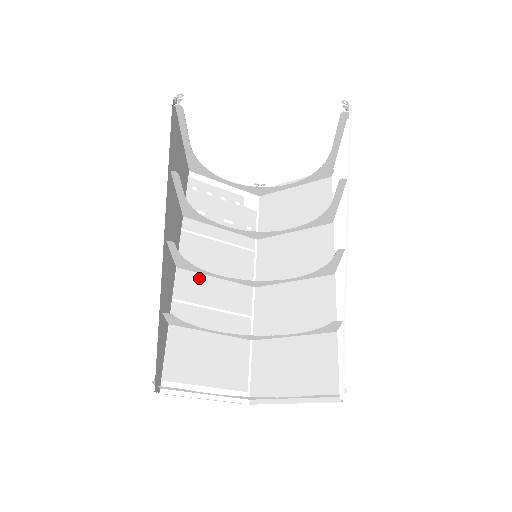
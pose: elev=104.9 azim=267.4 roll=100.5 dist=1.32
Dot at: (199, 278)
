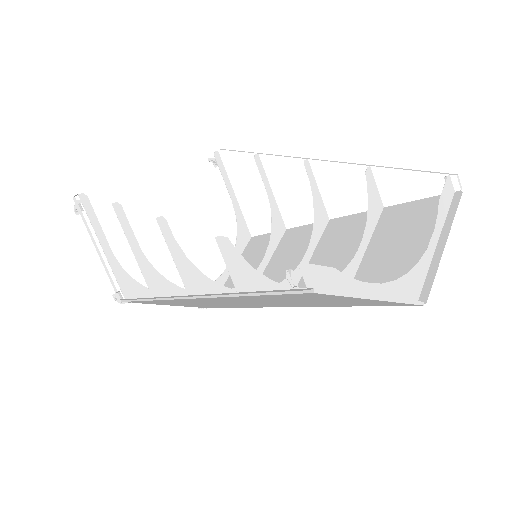
Dot at: occluded
